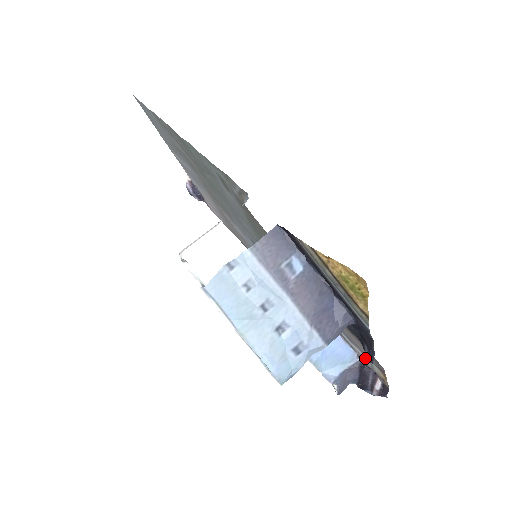
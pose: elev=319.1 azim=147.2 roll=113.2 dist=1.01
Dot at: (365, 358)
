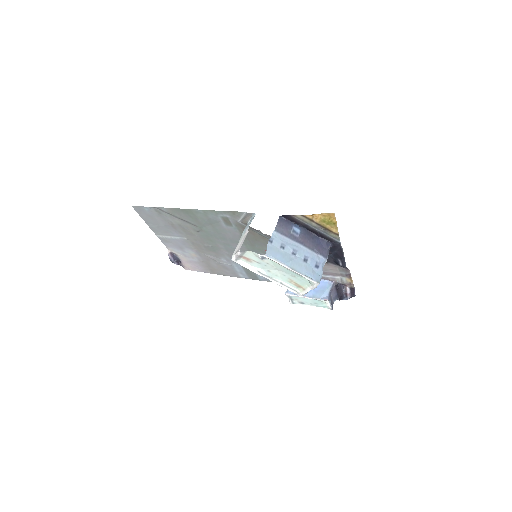
Dot at: (336, 278)
